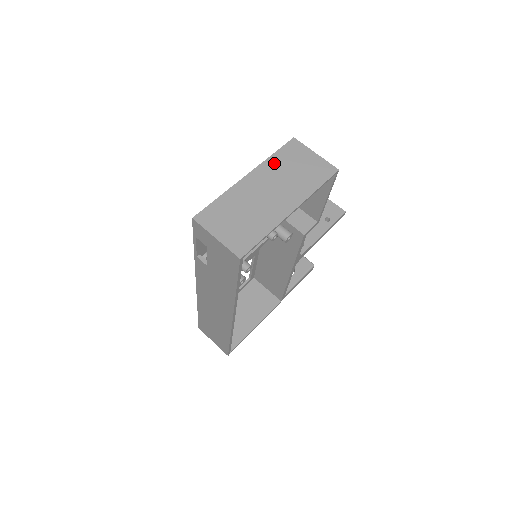
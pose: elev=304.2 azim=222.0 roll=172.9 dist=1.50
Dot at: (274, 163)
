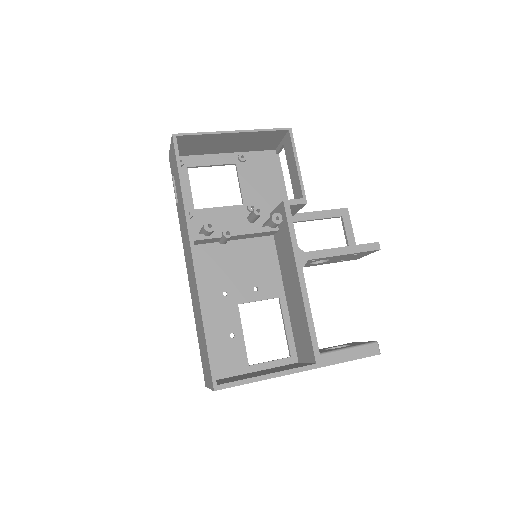
Dot at: (249, 148)
